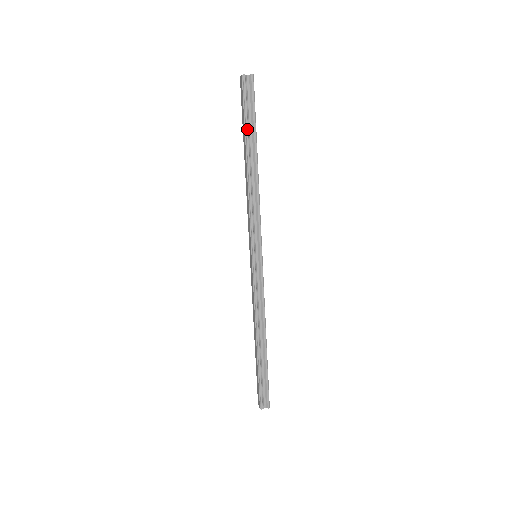
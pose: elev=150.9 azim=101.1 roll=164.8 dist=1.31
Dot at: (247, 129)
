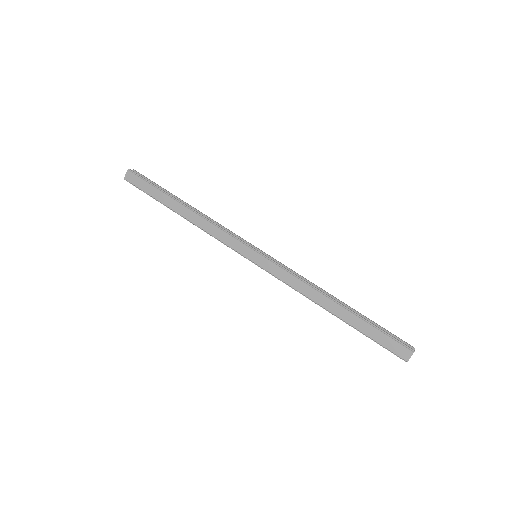
Dot at: (162, 190)
